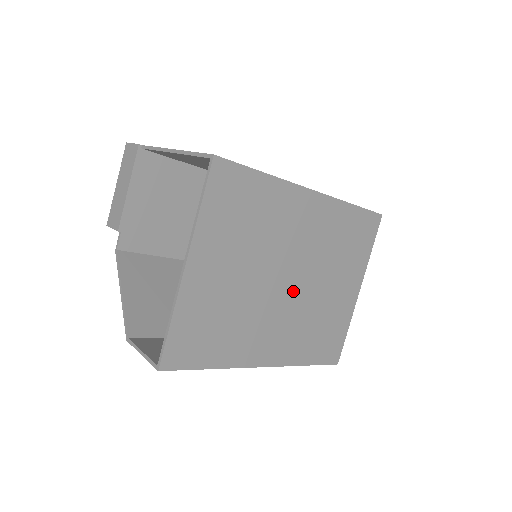
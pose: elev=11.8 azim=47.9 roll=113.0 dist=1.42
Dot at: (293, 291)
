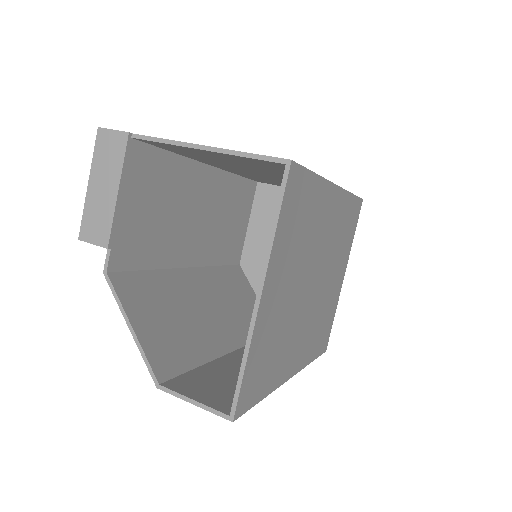
Dot at: (315, 293)
